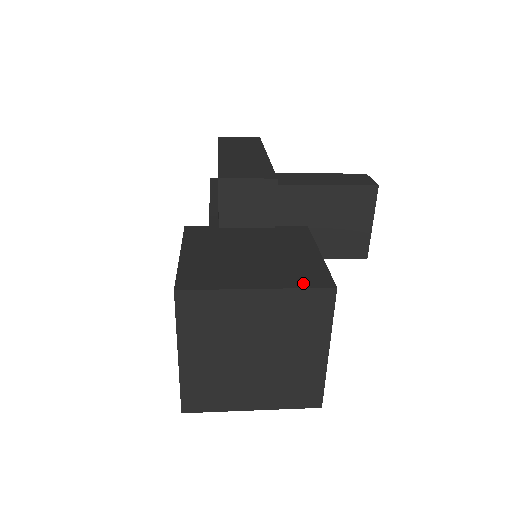
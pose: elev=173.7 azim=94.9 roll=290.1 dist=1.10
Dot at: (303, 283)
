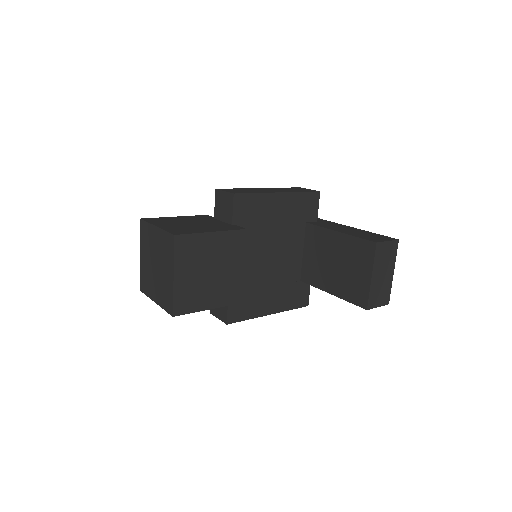
Dot at: (171, 231)
